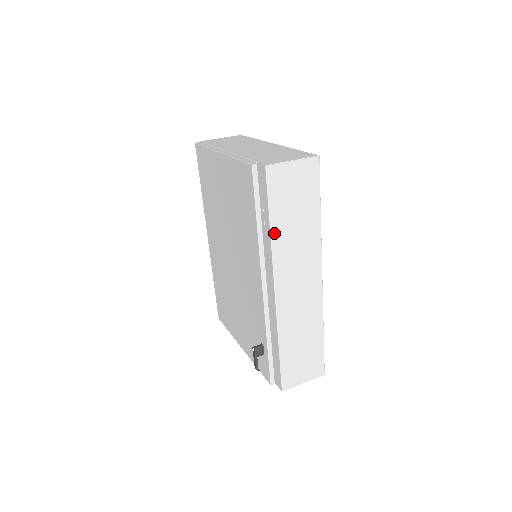
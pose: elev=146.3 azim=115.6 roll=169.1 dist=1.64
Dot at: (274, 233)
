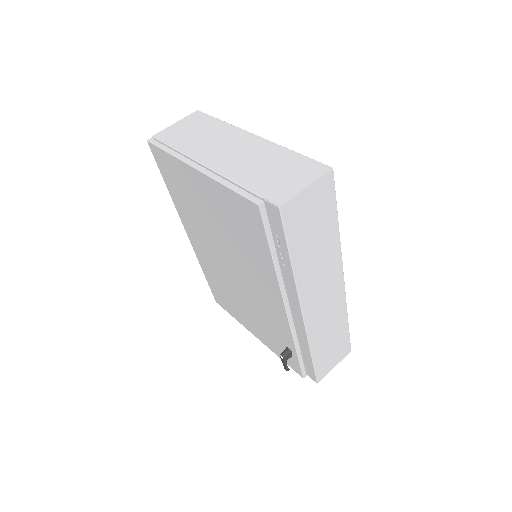
Dot at: (296, 266)
